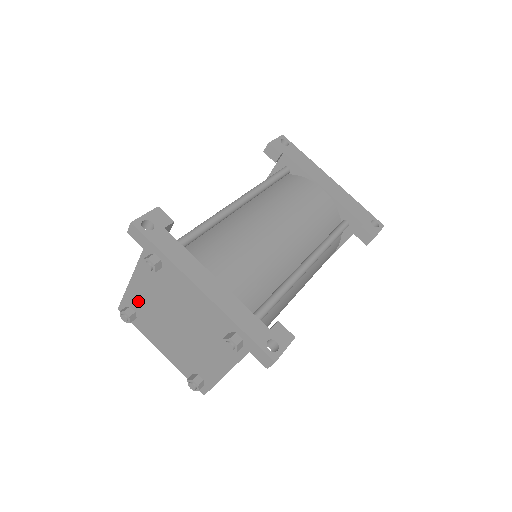
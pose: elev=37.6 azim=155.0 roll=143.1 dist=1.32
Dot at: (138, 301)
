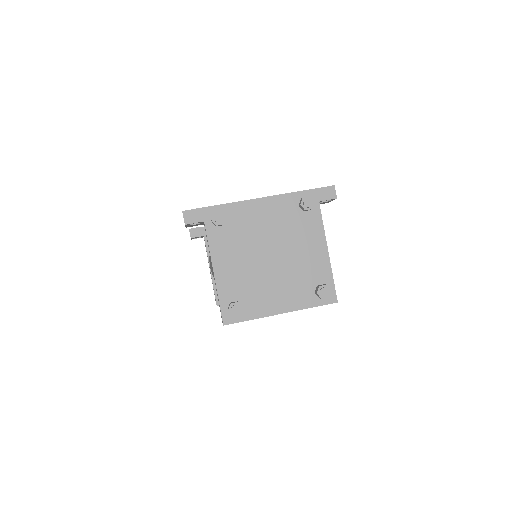
Dot at: (232, 284)
